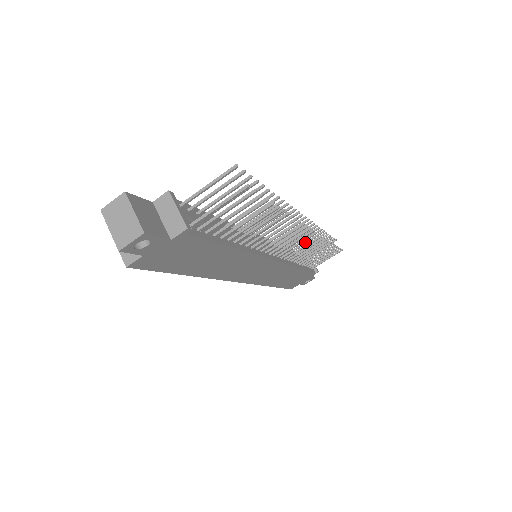
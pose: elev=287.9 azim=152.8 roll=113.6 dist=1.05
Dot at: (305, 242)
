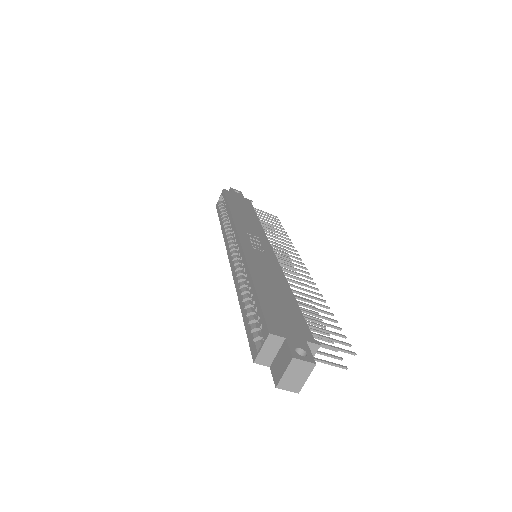
Dot at: (283, 262)
